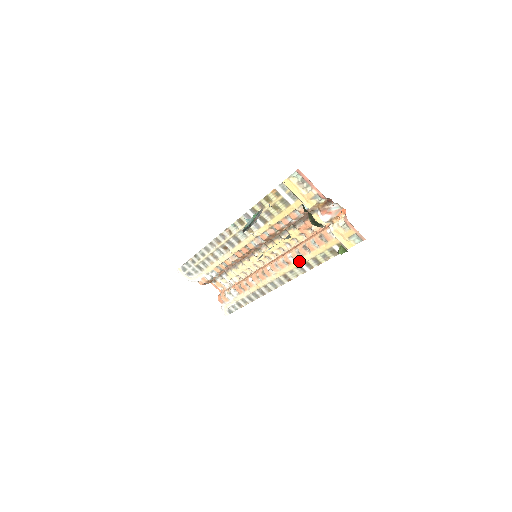
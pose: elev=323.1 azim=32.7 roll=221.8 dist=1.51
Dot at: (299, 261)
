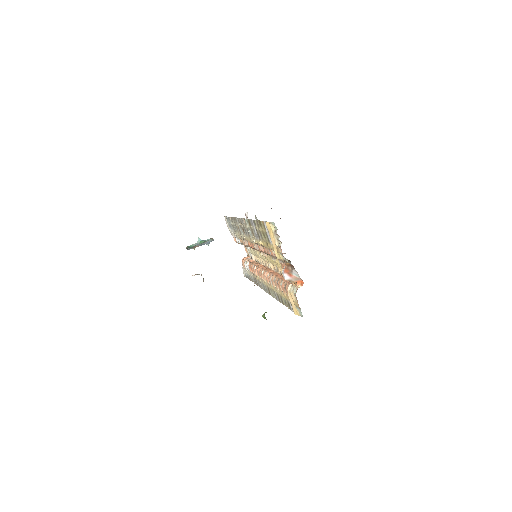
Dot at: (274, 288)
